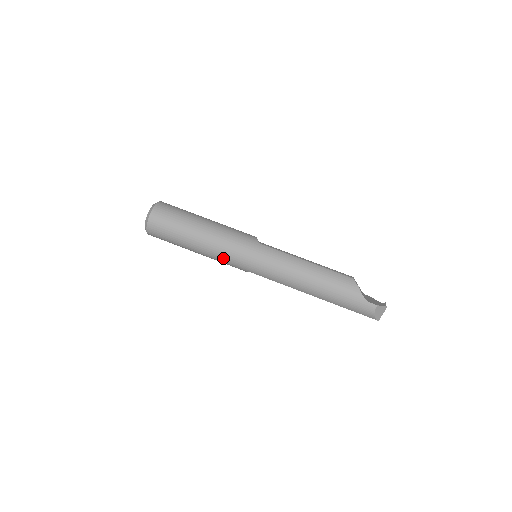
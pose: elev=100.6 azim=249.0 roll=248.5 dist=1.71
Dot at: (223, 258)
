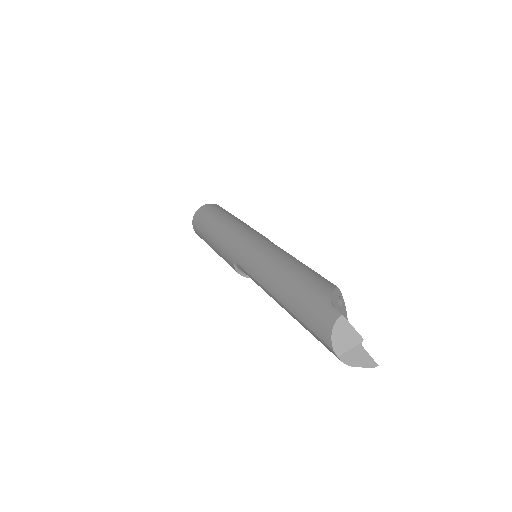
Dot at: (224, 242)
